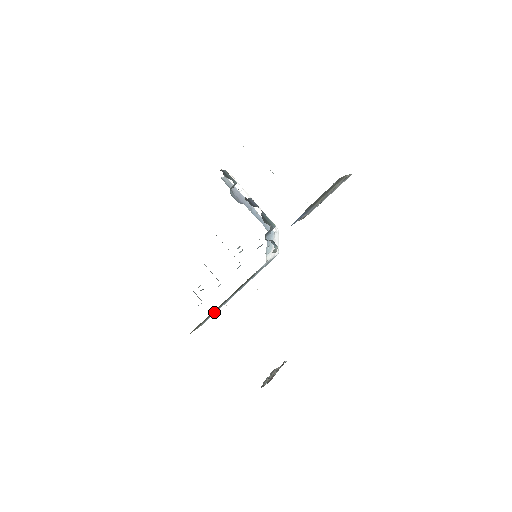
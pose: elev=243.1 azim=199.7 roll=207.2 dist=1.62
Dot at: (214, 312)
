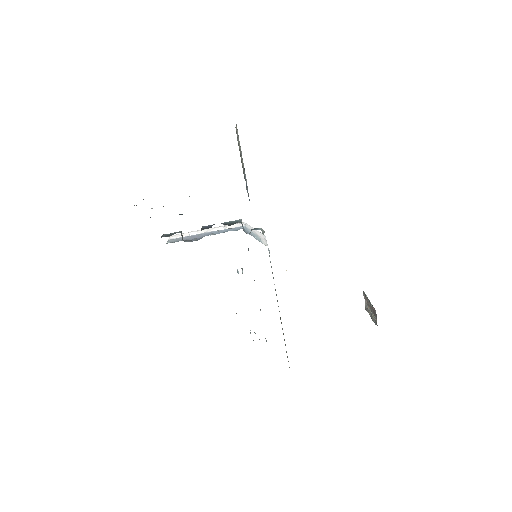
Dot at: occluded
